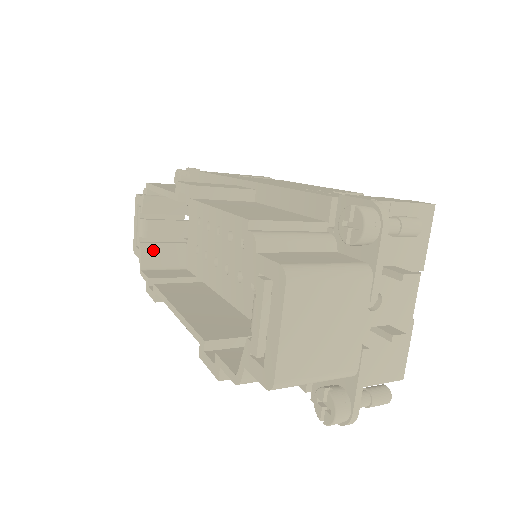
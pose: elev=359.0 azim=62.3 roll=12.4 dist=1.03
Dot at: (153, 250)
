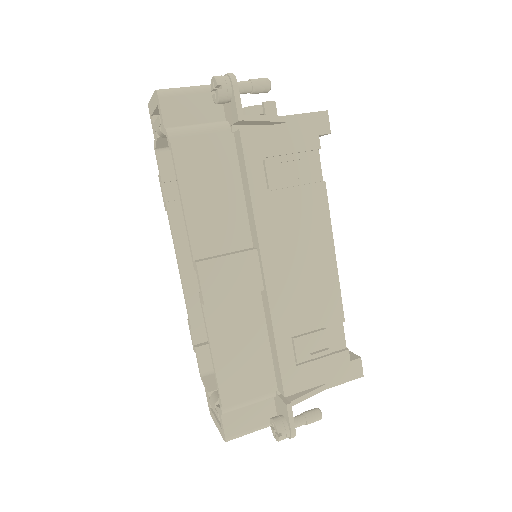
Dot at: occluded
